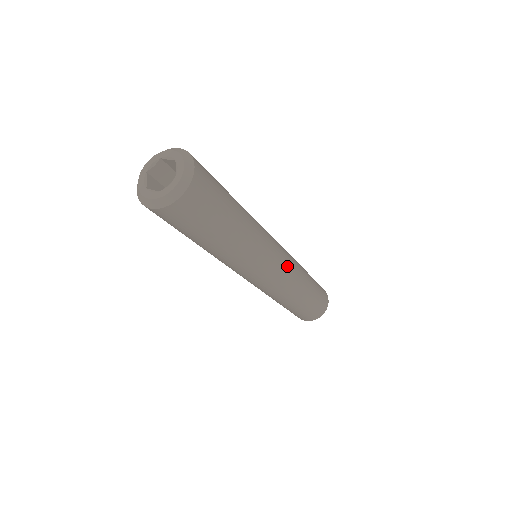
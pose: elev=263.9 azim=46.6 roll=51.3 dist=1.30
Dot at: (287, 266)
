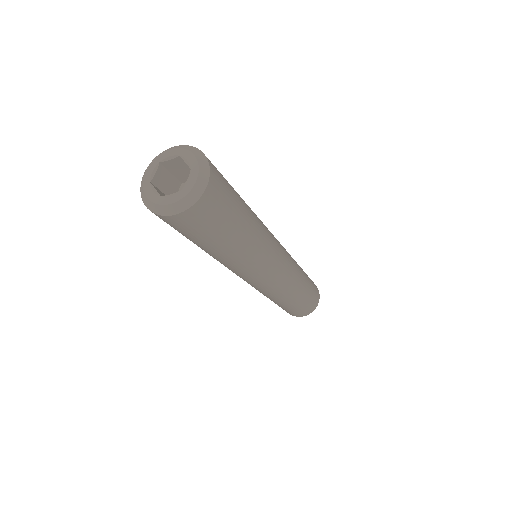
Dot at: (282, 279)
